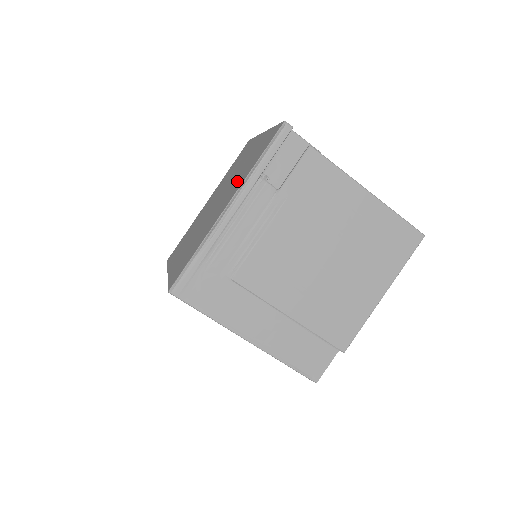
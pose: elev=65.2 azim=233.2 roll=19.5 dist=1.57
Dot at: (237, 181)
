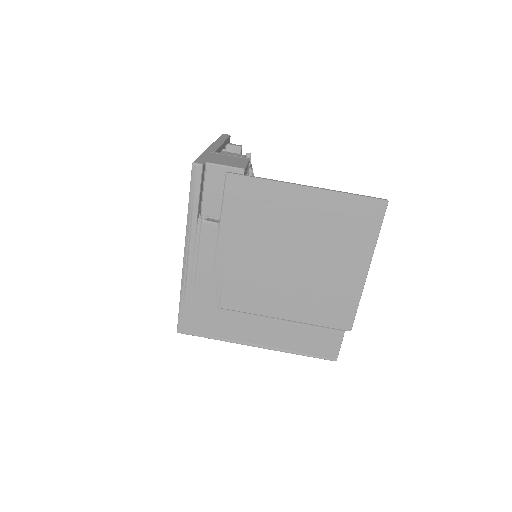
Dot at: occluded
